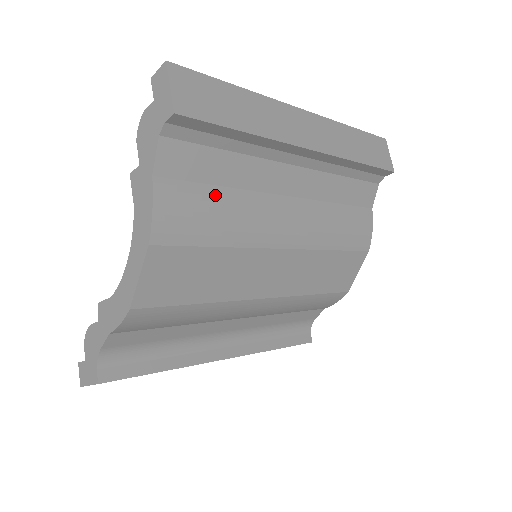
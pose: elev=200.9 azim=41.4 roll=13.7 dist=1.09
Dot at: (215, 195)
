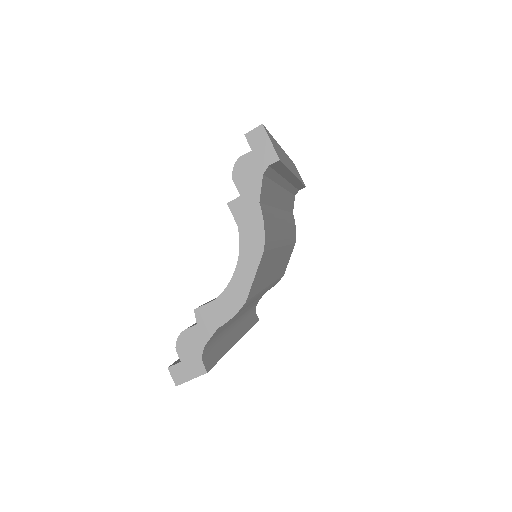
Dot at: (271, 212)
